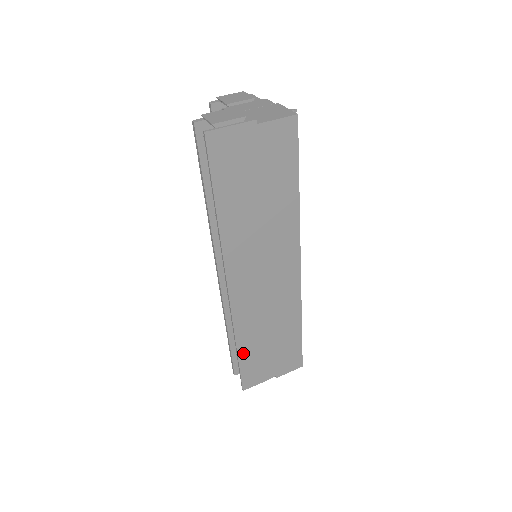
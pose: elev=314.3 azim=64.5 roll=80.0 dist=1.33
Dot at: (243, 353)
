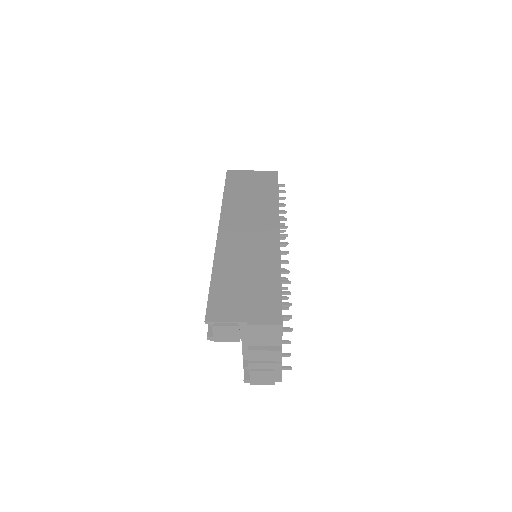
Dot at: (216, 281)
